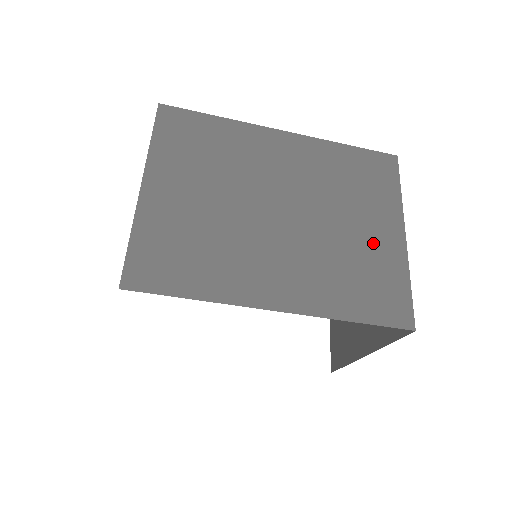
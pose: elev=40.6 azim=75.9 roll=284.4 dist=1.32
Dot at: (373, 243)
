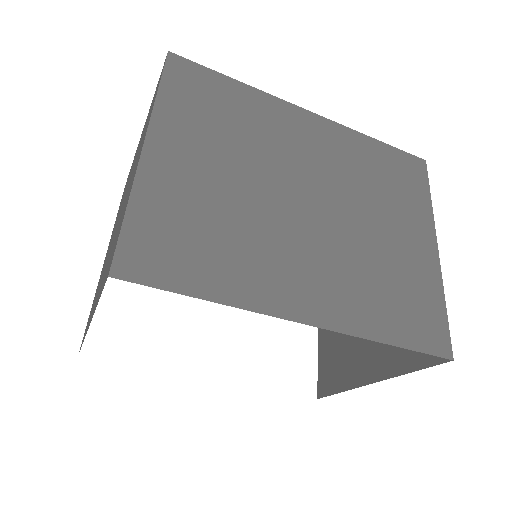
Dot at: (406, 253)
